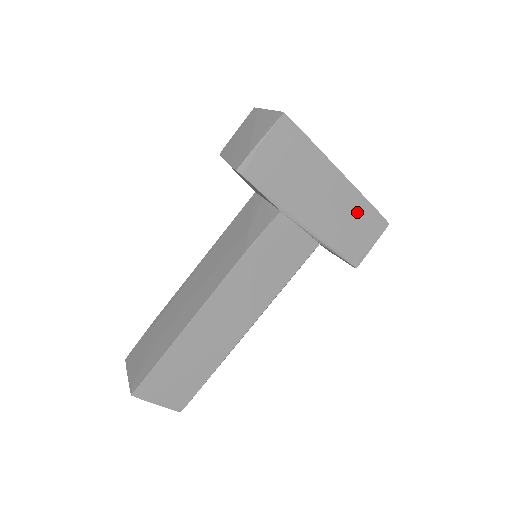
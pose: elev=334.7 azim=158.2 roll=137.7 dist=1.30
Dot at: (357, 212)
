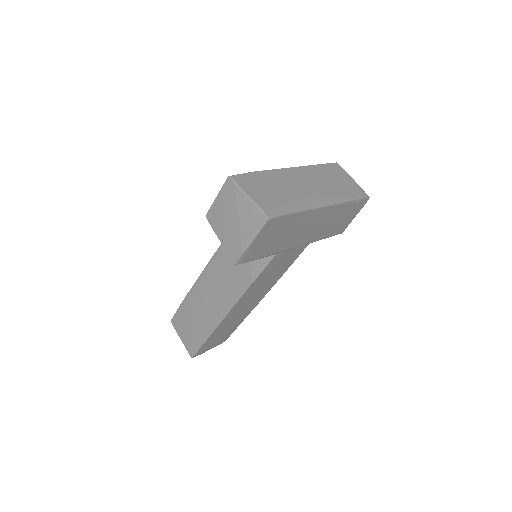
Dot at: (341, 212)
